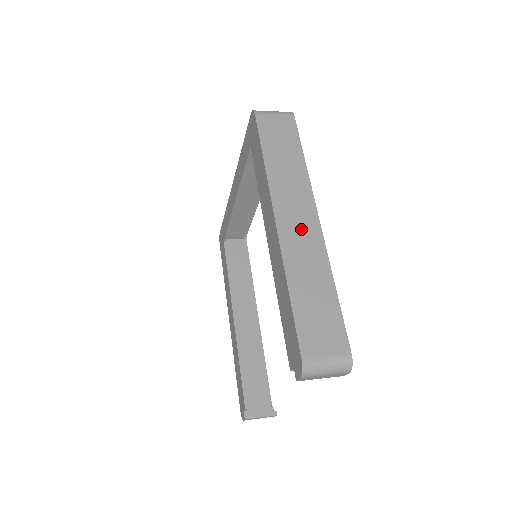
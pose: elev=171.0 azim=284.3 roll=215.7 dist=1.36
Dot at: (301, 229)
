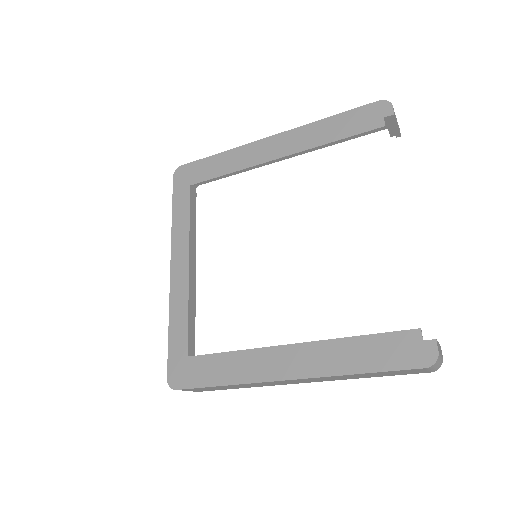
Dot at: occluded
